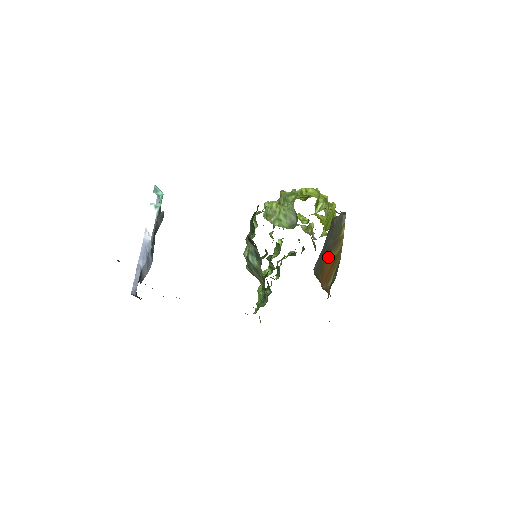
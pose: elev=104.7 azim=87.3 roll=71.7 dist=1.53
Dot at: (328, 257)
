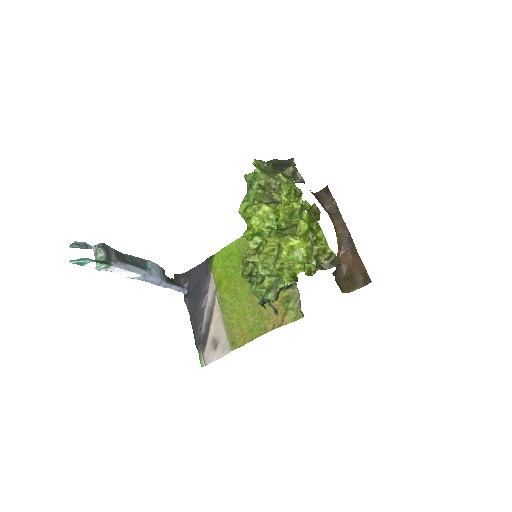
Dot at: occluded
